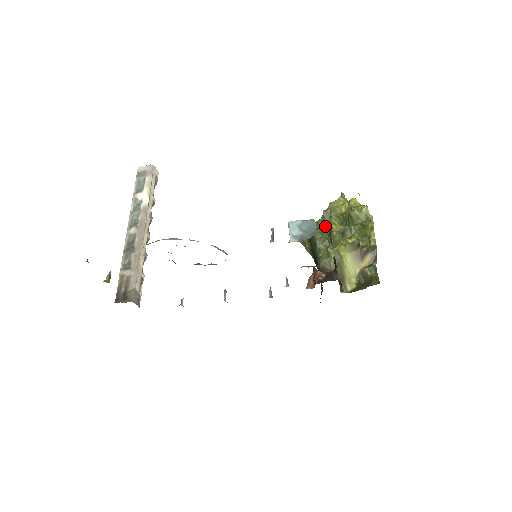
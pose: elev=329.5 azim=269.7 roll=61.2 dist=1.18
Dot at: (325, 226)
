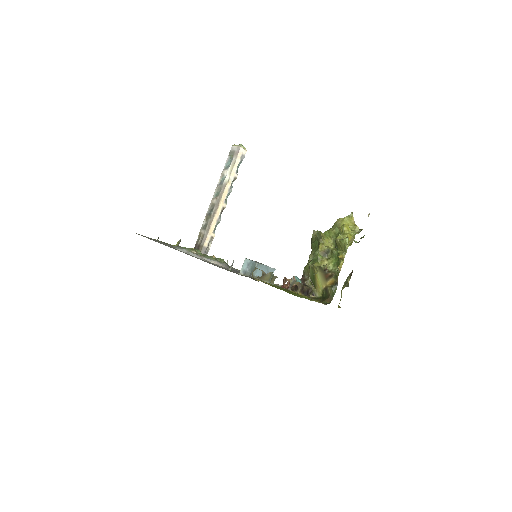
Dot at: (318, 242)
